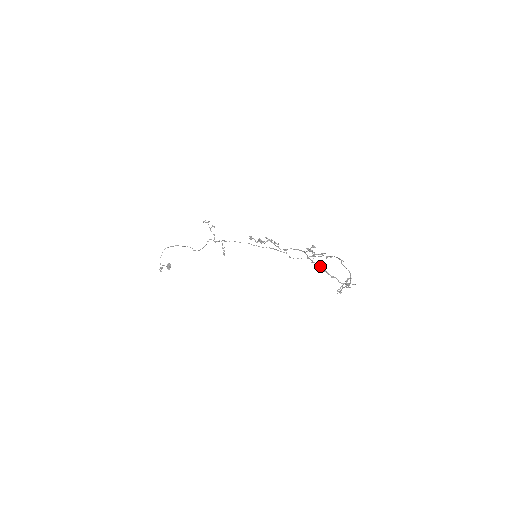
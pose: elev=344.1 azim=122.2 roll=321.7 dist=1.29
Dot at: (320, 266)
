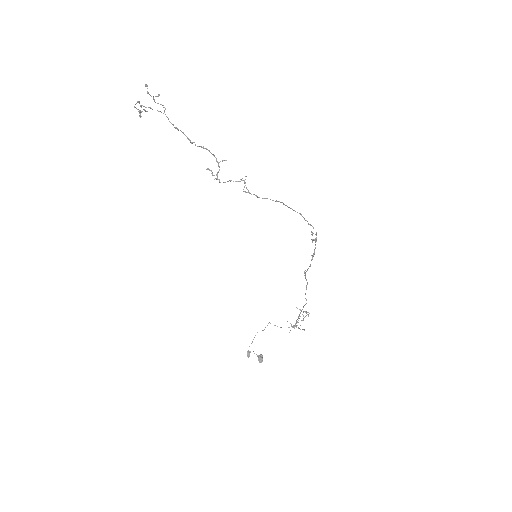
Dot at: (182, 132)
